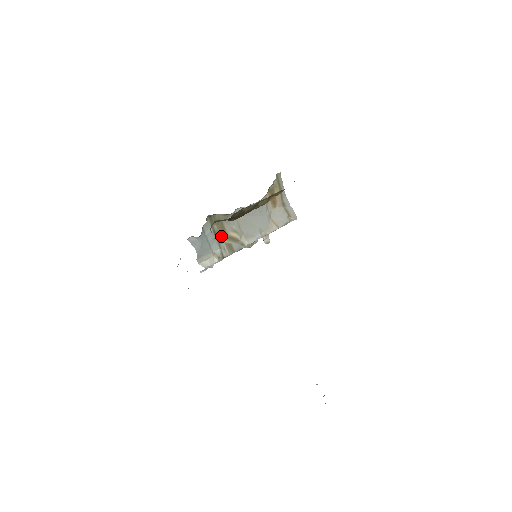
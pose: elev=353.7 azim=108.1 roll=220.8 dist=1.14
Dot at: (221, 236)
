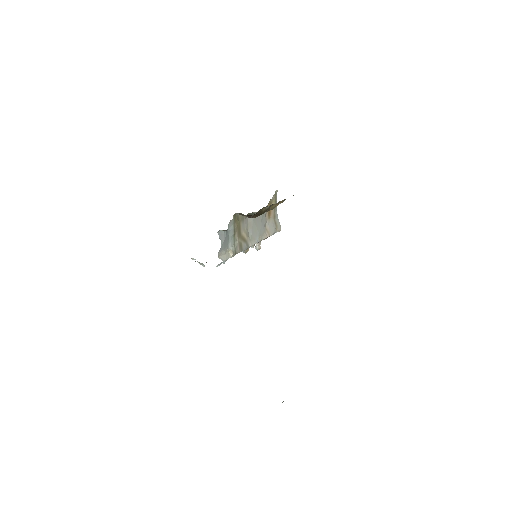
Dot at: (237, 234)
